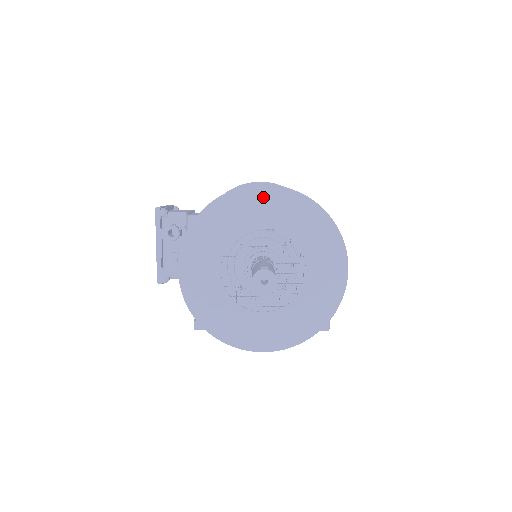
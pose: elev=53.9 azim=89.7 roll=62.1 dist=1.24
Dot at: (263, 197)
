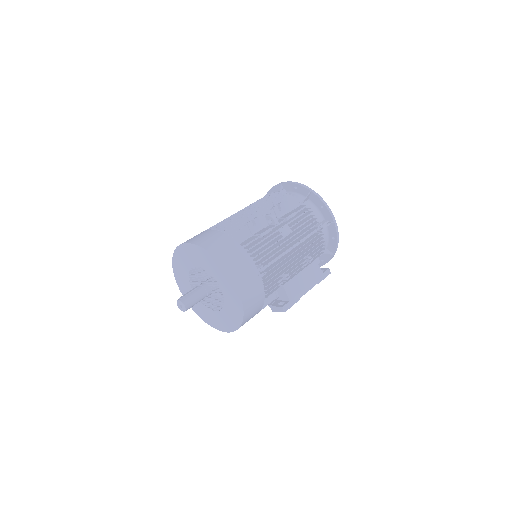
Dot at: (188, 250)
